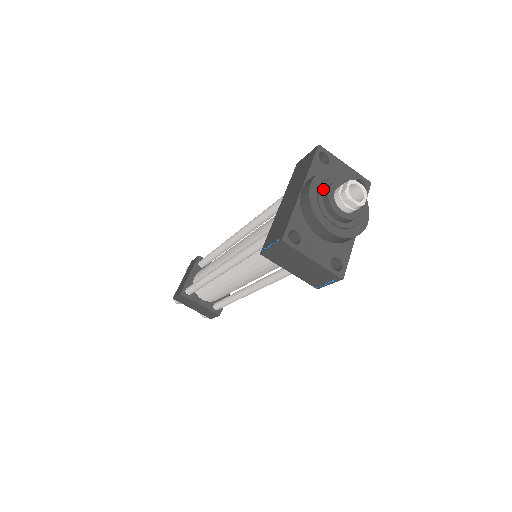
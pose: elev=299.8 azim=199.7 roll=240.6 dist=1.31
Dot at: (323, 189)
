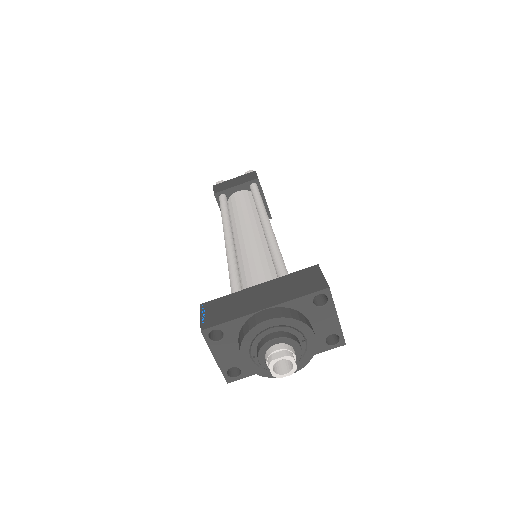
Dot at: (274, 331)
